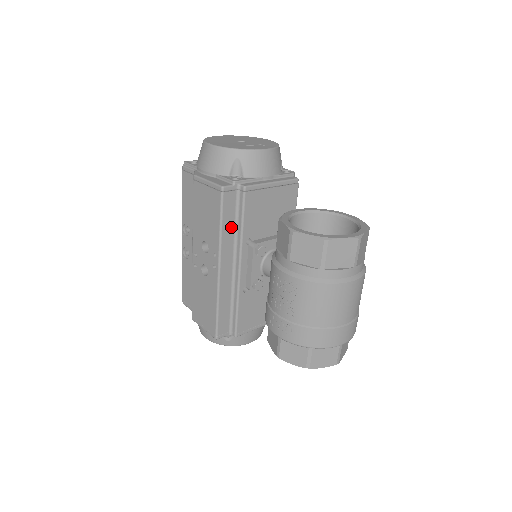
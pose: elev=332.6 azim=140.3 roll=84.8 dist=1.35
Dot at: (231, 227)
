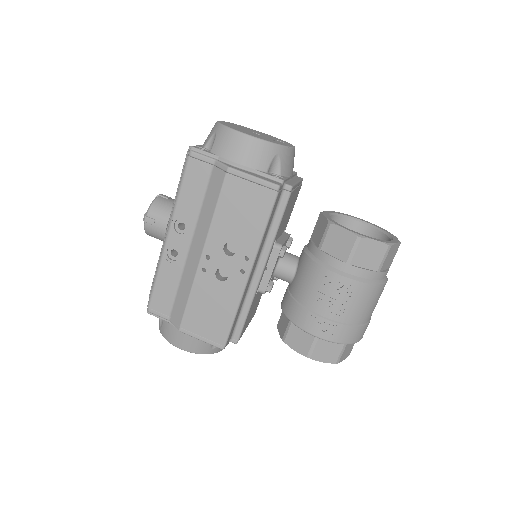
Dot at: (268, 228)
